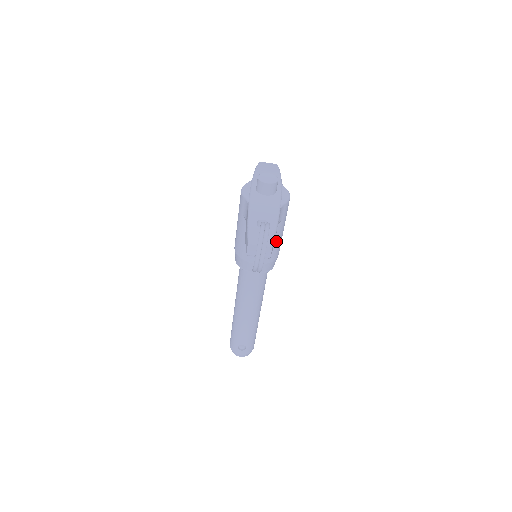
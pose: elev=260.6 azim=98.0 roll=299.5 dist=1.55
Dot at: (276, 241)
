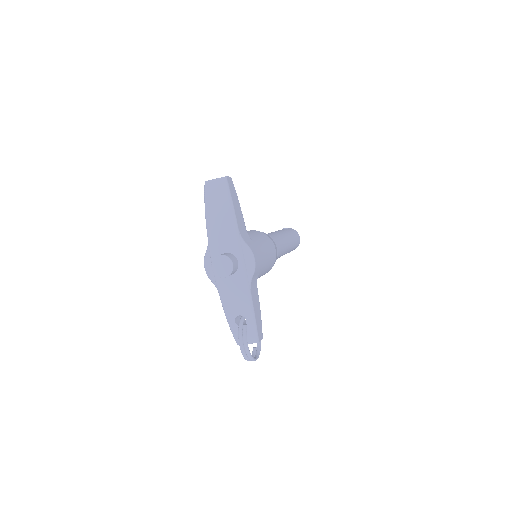
Dot at: (265, 271)
